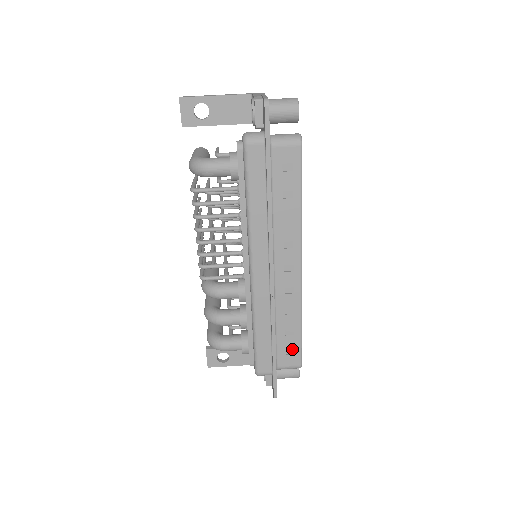
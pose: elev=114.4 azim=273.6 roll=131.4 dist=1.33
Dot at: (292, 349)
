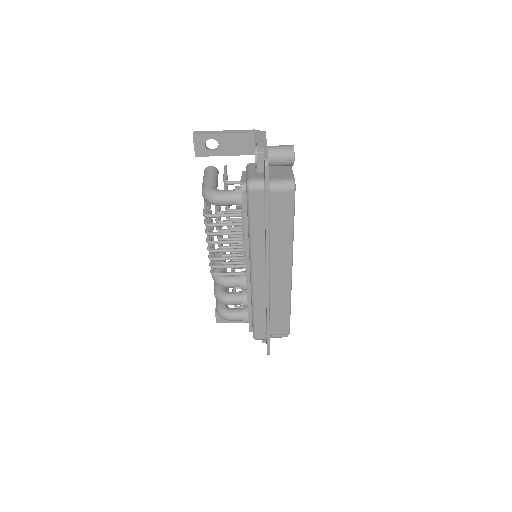
Dot at: (282, 323)
